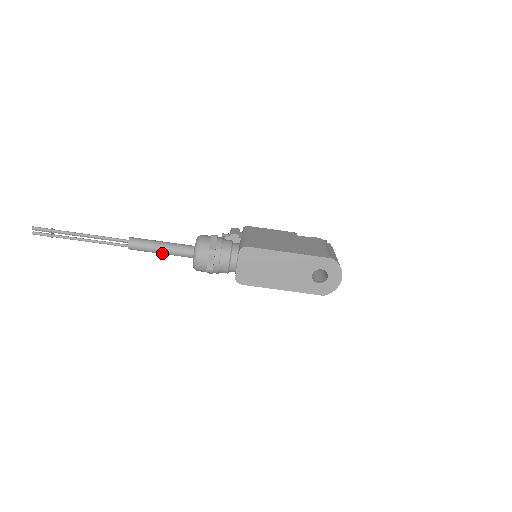
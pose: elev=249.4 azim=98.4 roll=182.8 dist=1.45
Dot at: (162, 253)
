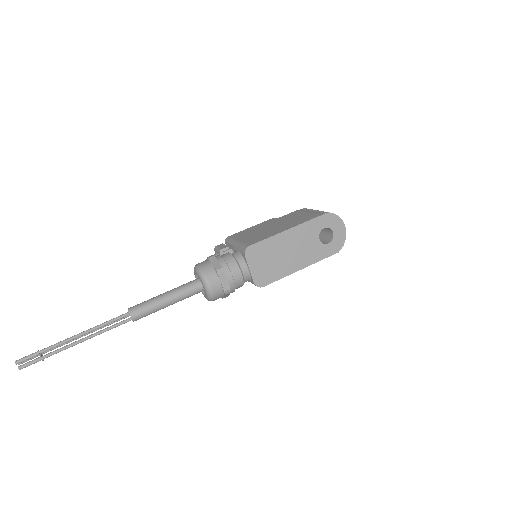
Dot at: occluded
